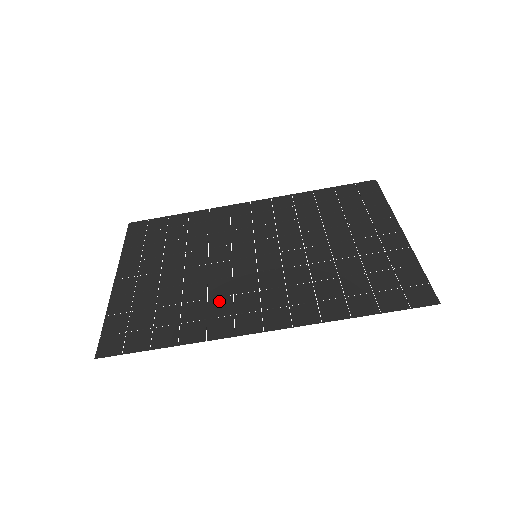
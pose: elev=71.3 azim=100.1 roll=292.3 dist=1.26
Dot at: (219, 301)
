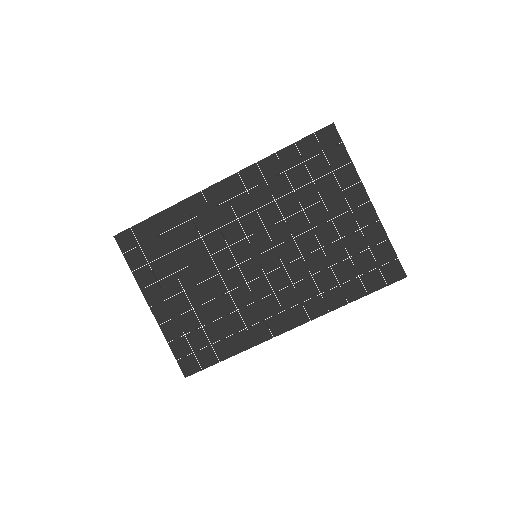
Dot at: (248, 310)
